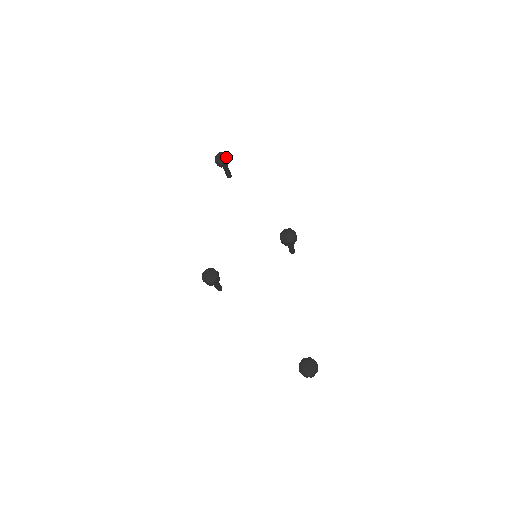
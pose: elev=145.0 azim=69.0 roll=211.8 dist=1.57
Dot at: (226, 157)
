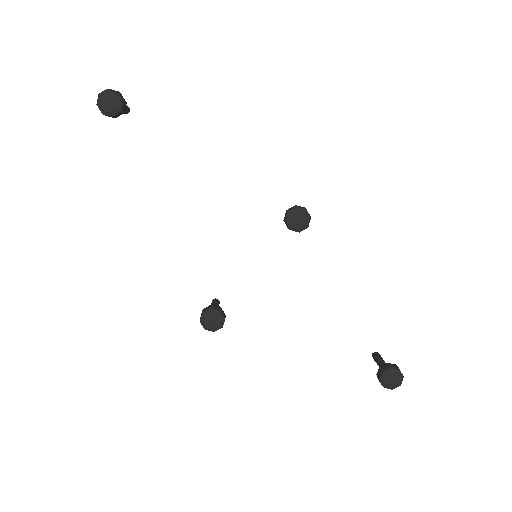
Dot at: (118, 100)
